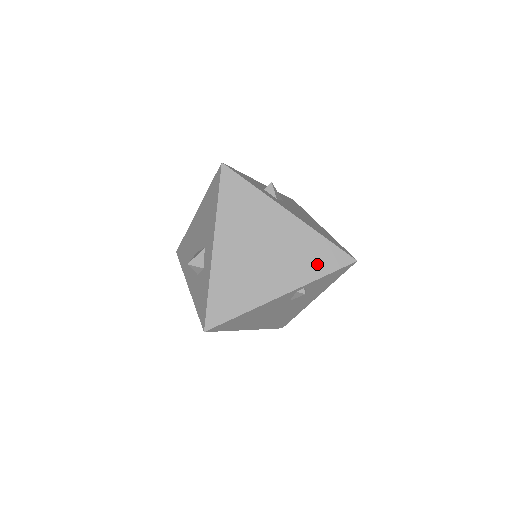
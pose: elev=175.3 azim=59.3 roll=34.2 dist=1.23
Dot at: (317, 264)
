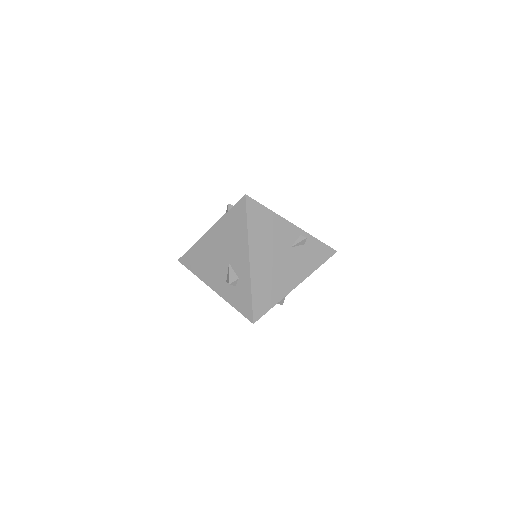
Dot at: occluded
